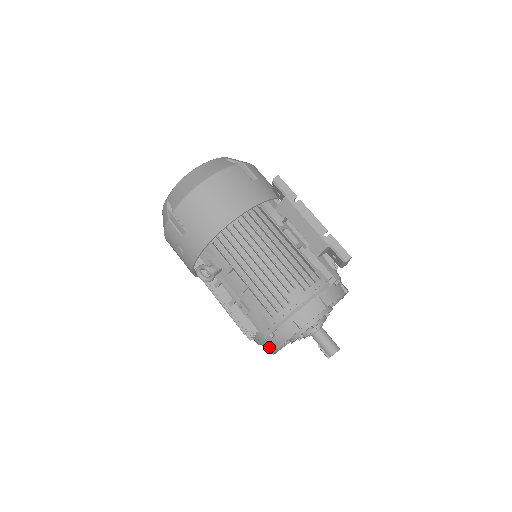
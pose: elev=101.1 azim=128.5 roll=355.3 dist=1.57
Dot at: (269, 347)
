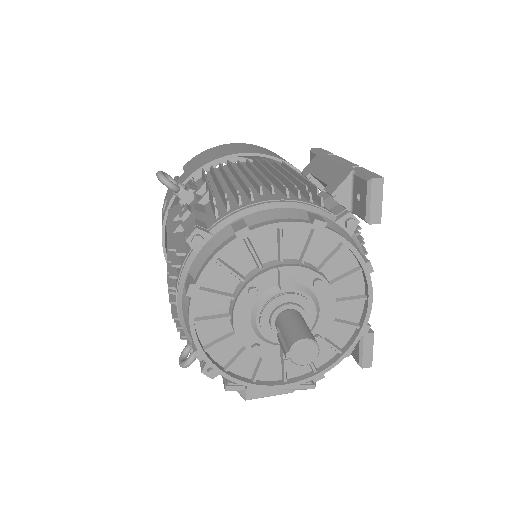
Dot at: (187, 284)
